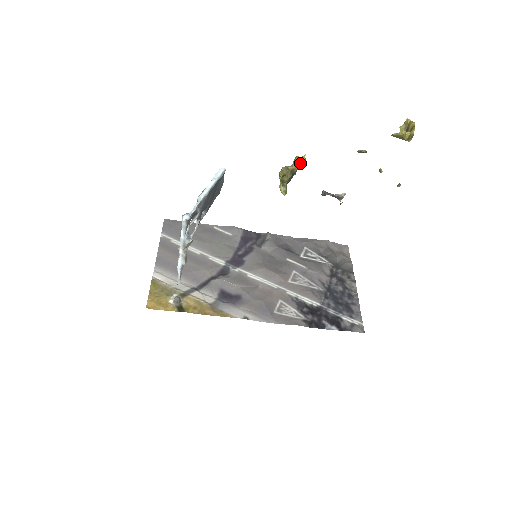
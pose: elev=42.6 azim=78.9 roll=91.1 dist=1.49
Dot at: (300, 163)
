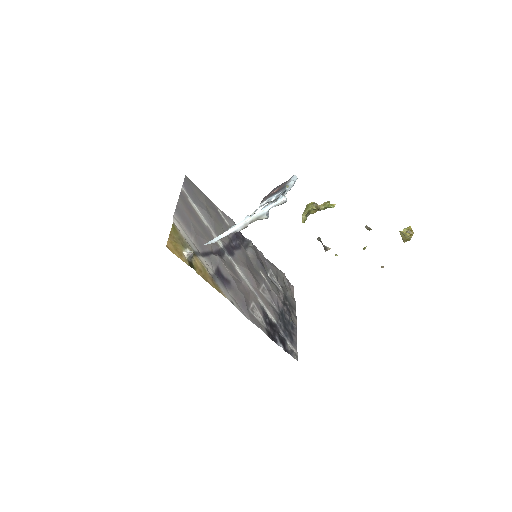
Dot at: occluded
